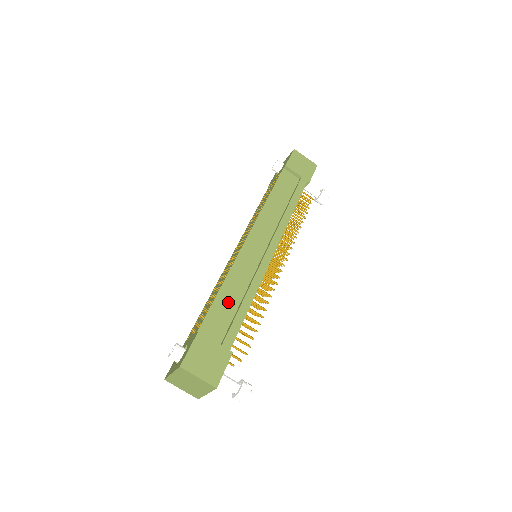
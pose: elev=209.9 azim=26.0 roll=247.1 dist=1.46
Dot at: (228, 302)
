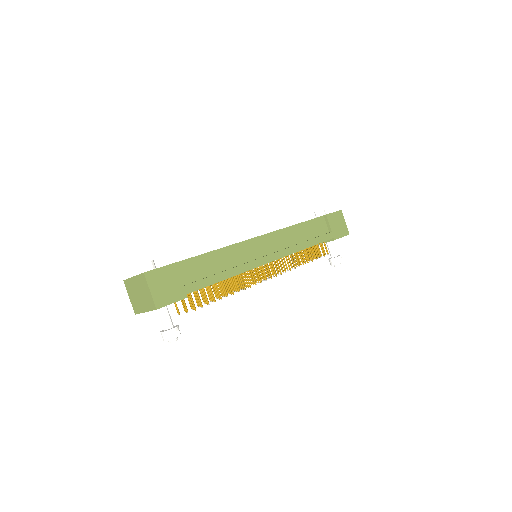
Dot at: (212, 264)
